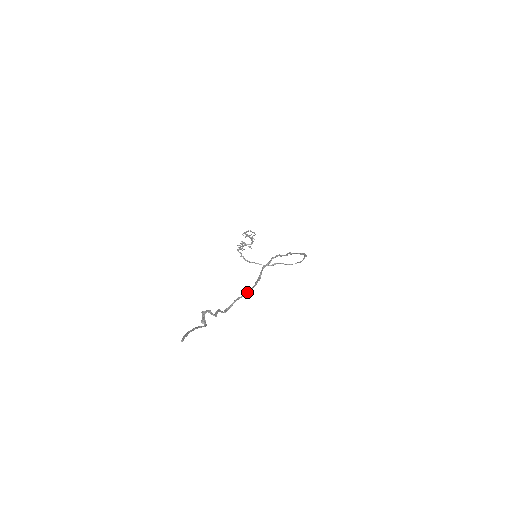
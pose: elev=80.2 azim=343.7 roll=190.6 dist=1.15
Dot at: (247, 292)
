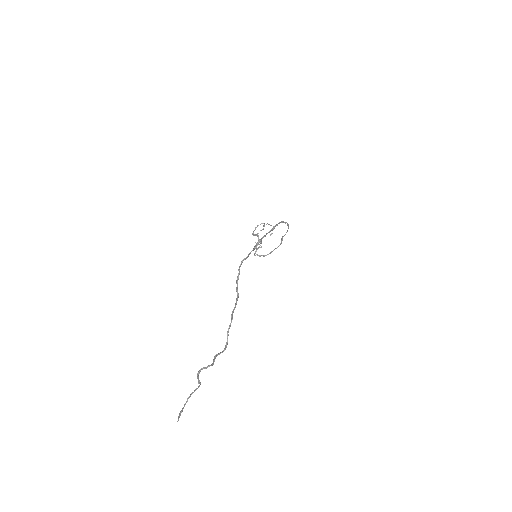
Dot at: (231, 319)
